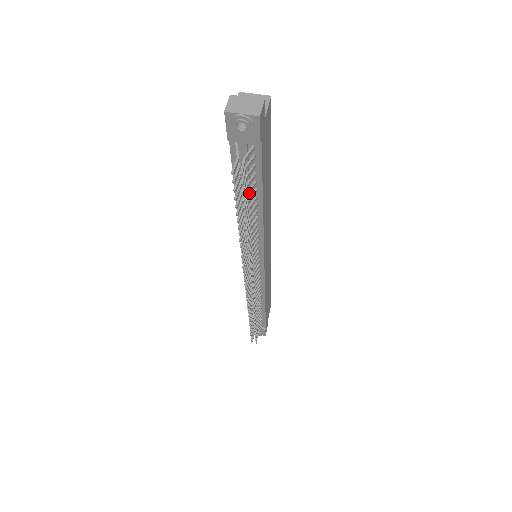
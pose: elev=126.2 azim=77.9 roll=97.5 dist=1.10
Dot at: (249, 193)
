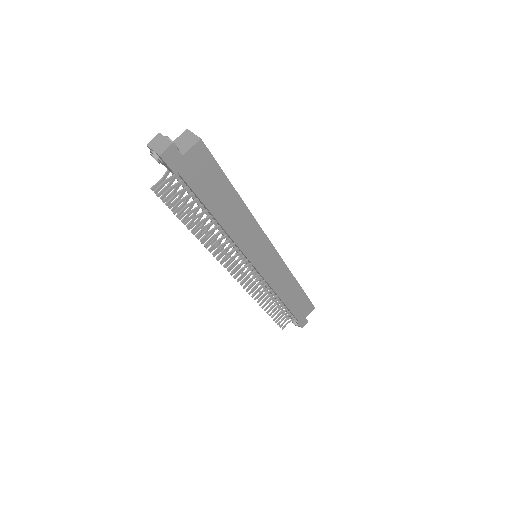
Dot at: (189, 206)
